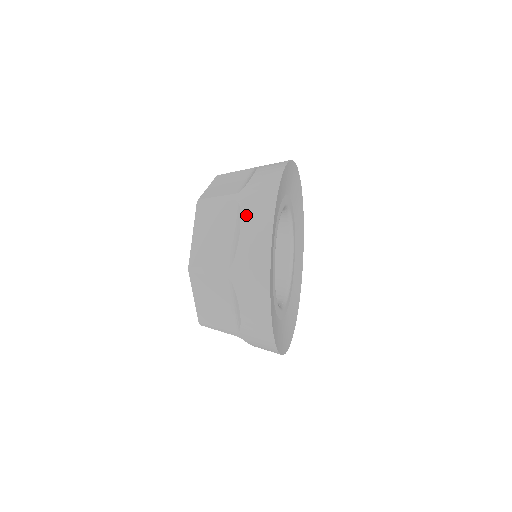
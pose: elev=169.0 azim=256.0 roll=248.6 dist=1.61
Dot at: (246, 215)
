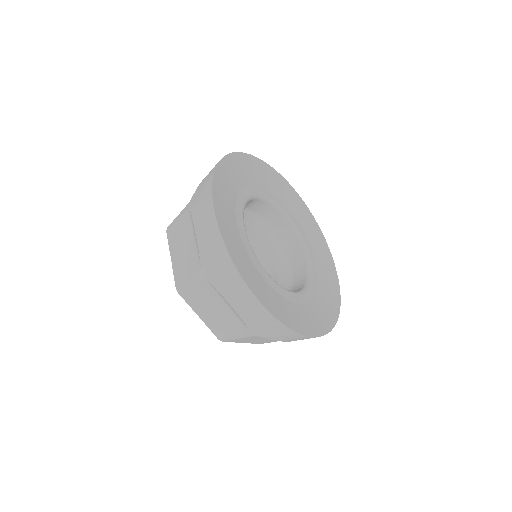
Dot at: occluded
